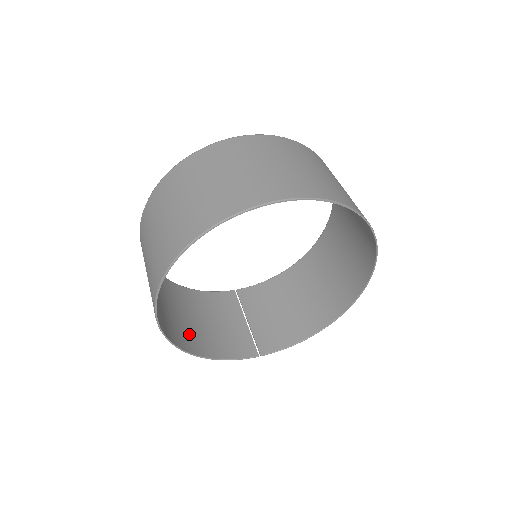
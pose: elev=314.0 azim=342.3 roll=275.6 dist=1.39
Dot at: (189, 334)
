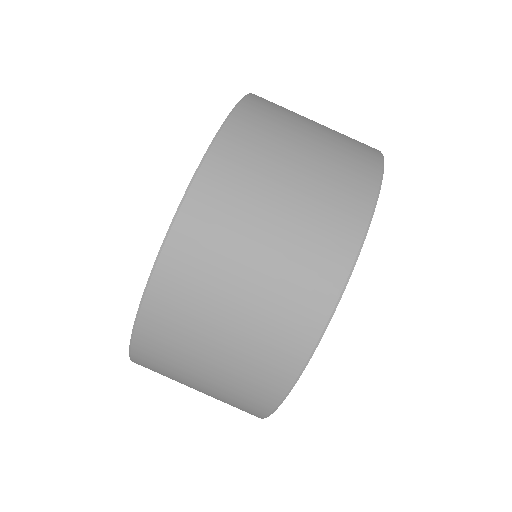
Dot at: occluded
